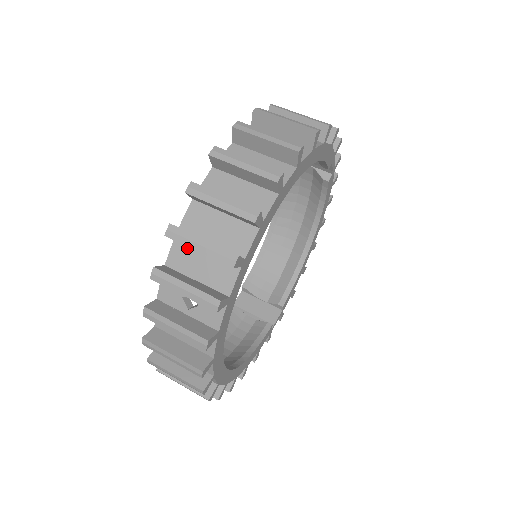
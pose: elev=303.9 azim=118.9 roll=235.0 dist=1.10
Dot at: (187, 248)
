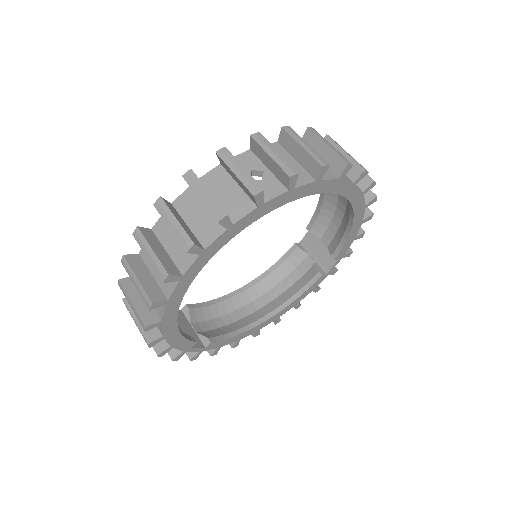
Dot at: (281, 151)
